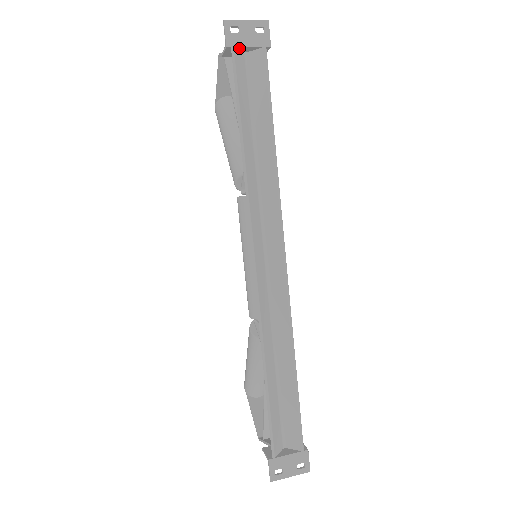
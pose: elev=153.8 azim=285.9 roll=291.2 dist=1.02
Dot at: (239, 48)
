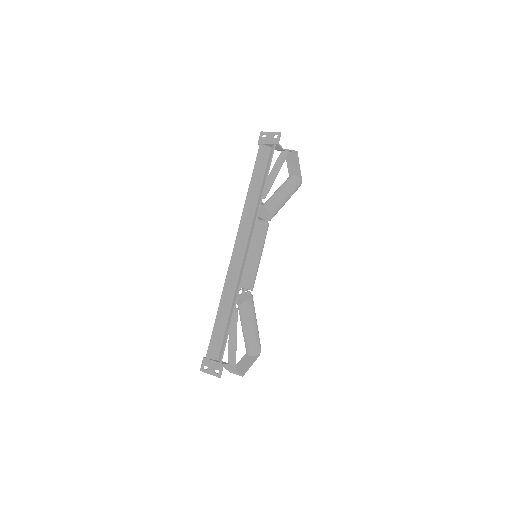
Dot at: (264, 144)
